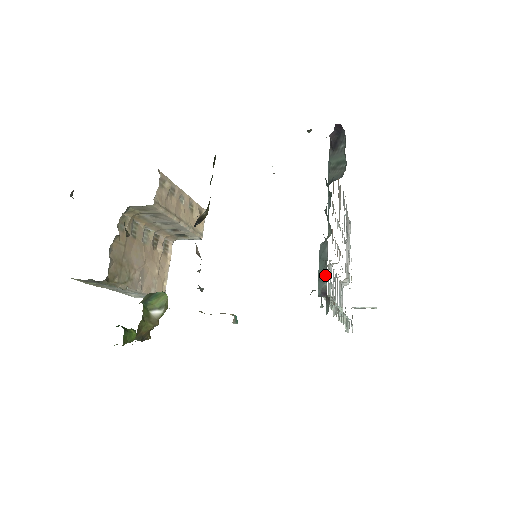
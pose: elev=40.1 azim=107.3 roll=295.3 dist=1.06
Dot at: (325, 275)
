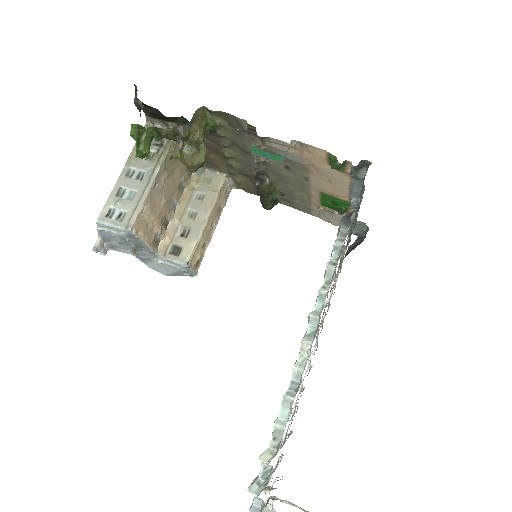
Dot at: occluded
